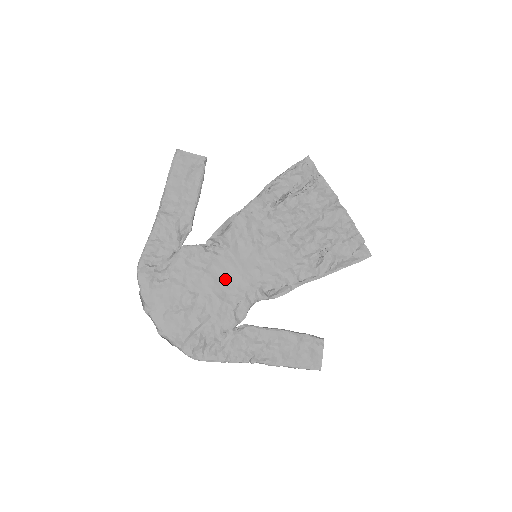
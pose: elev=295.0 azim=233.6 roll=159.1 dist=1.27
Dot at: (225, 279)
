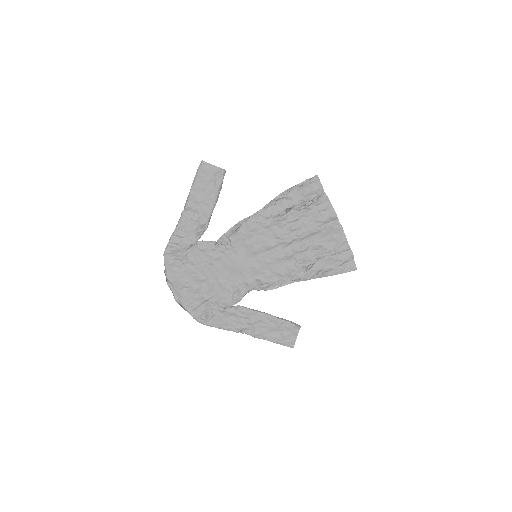
Dot at: (229, 270)
